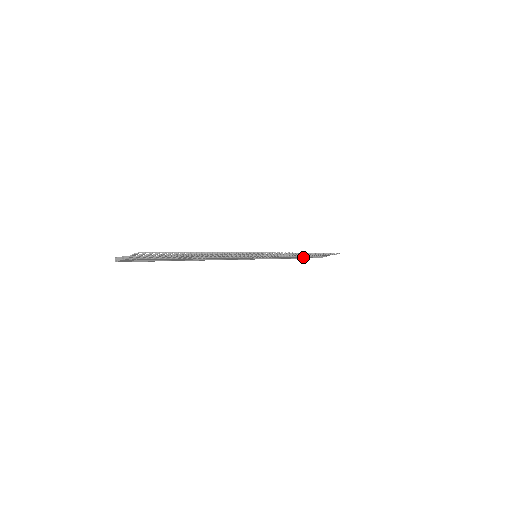
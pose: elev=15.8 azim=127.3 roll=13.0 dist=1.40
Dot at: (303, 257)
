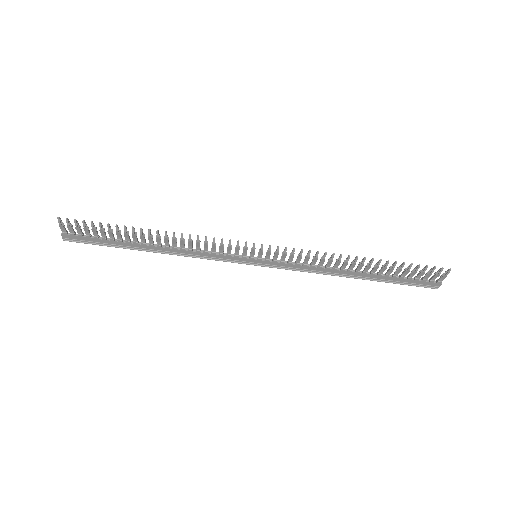
Dot at: (379, 278)
